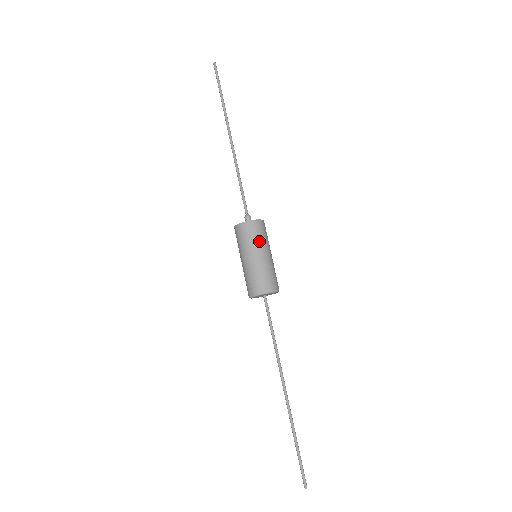
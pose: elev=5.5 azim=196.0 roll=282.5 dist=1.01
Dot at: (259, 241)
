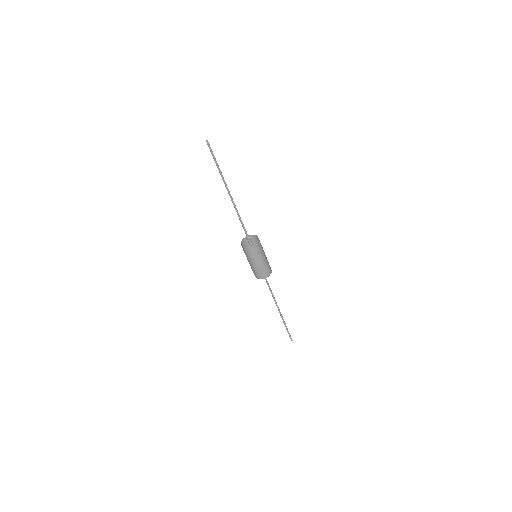
Dot at: (254, 256)
